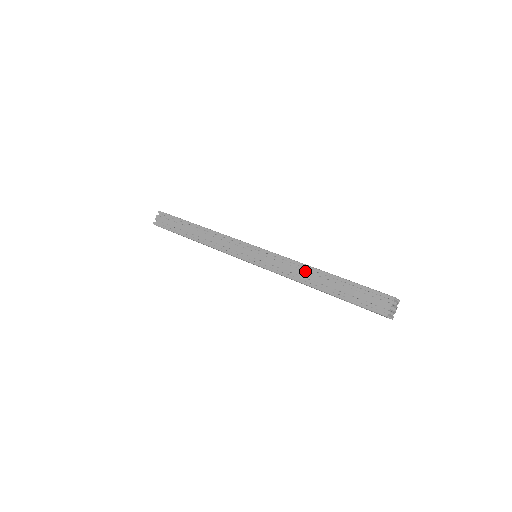
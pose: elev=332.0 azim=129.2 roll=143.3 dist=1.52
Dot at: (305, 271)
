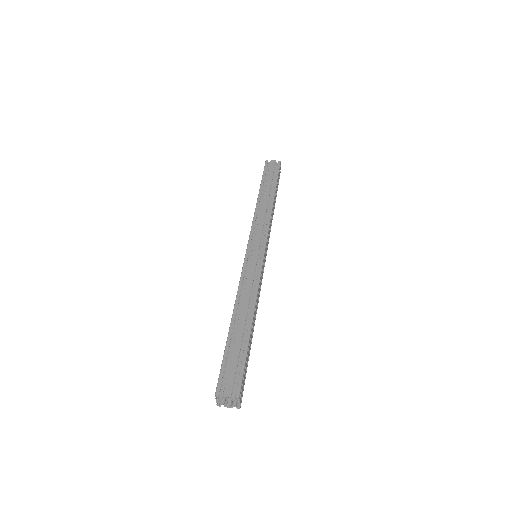
Dot at: (249, 302)
